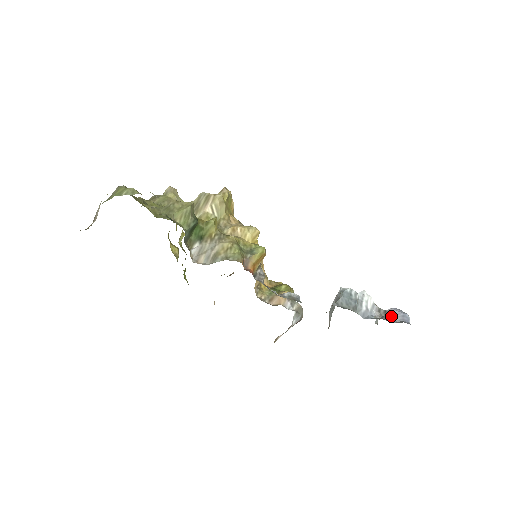
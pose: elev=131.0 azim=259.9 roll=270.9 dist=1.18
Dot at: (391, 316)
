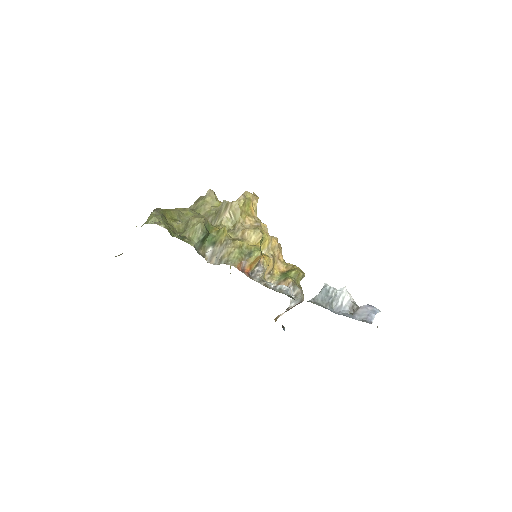
Dot at: (359, 313)
